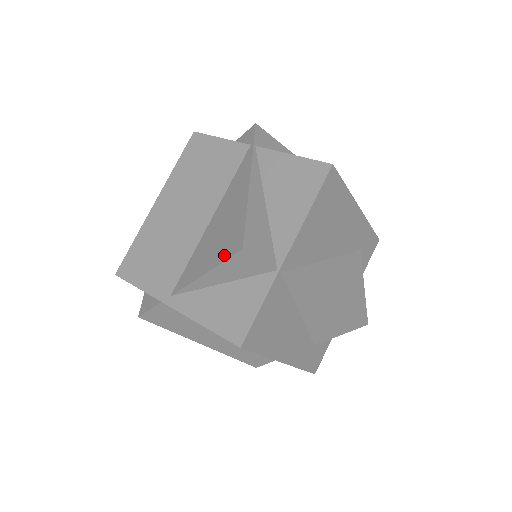
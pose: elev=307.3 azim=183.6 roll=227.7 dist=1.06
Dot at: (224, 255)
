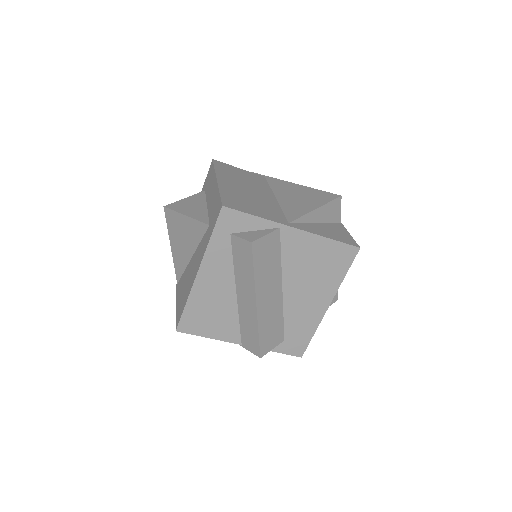
Dot at: (326, 200)
